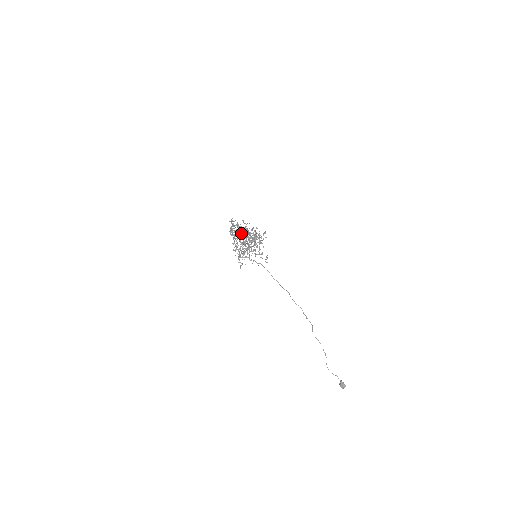
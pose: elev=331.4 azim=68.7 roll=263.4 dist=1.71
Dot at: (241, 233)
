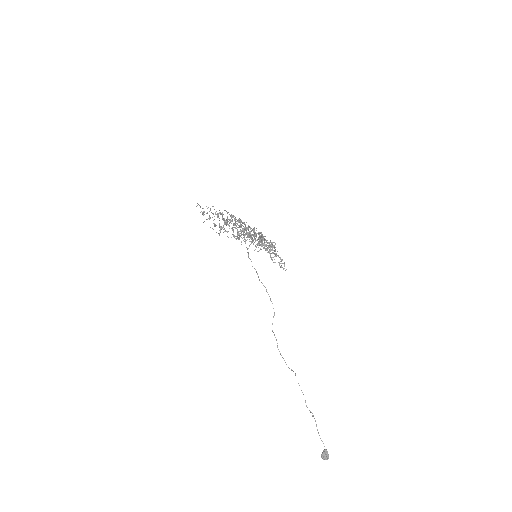
Dot at: (228, 224)
